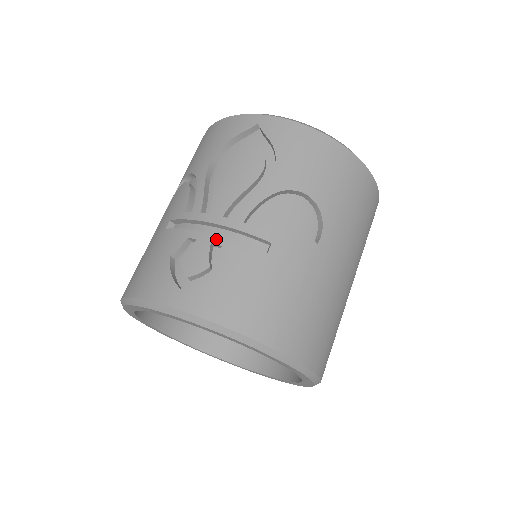
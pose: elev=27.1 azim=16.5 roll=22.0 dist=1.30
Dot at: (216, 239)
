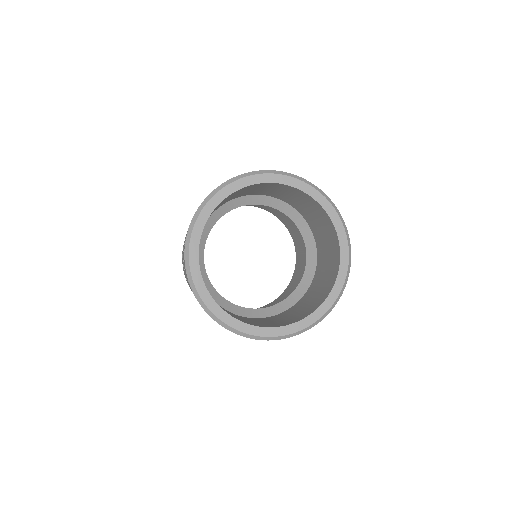
Dot at: occluded
